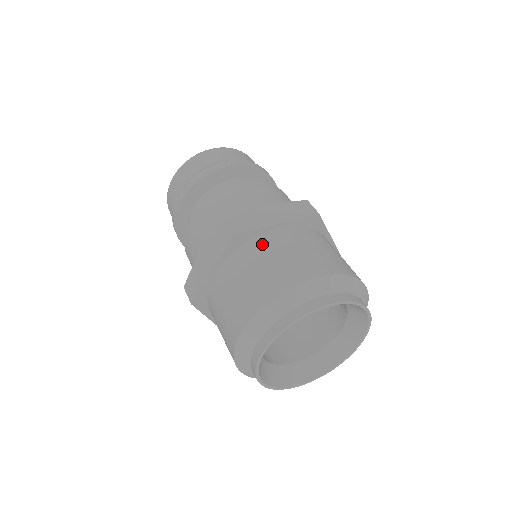
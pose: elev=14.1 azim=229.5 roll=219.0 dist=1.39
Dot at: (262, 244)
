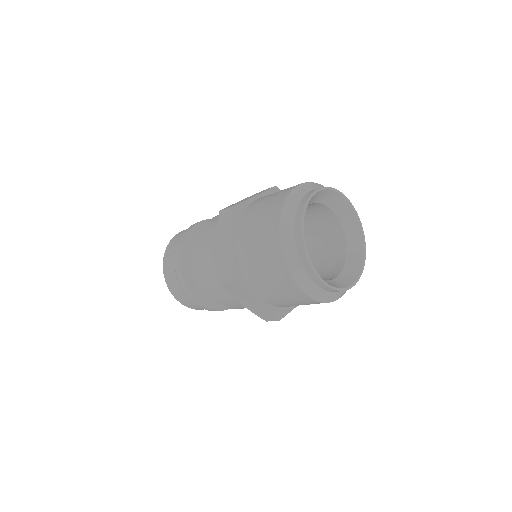
Dot at: (254, 205)
